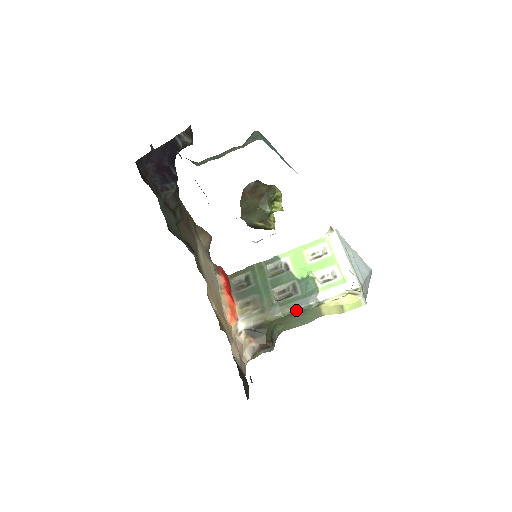
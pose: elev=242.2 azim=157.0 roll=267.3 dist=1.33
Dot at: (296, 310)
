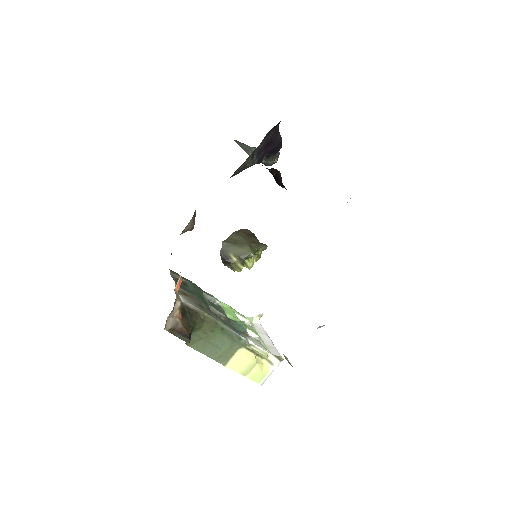
Dot at: (229, 330)
